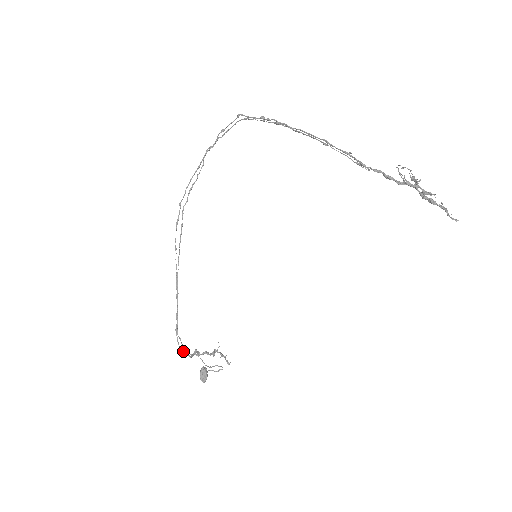
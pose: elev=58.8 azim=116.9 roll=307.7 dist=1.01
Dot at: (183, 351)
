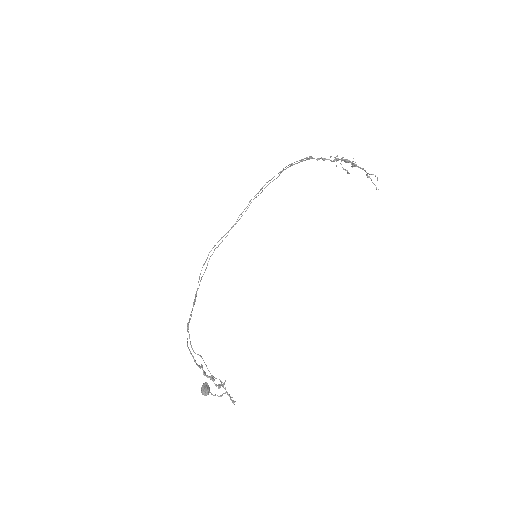
Dot at: occluded
